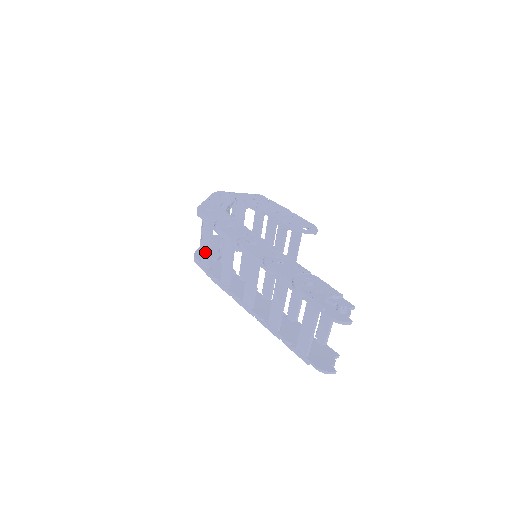
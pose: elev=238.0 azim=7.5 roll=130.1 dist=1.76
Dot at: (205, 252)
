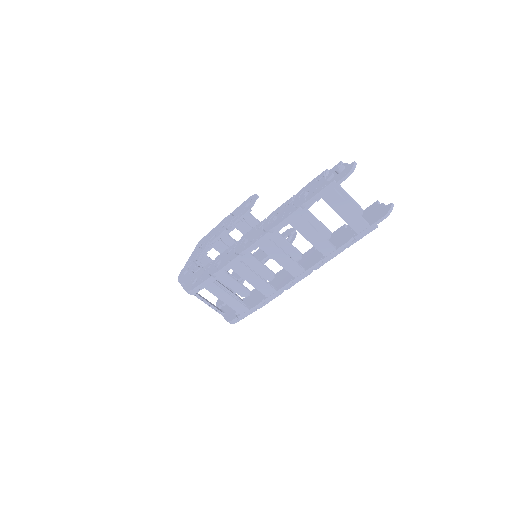
Dot at: (232, 303)
